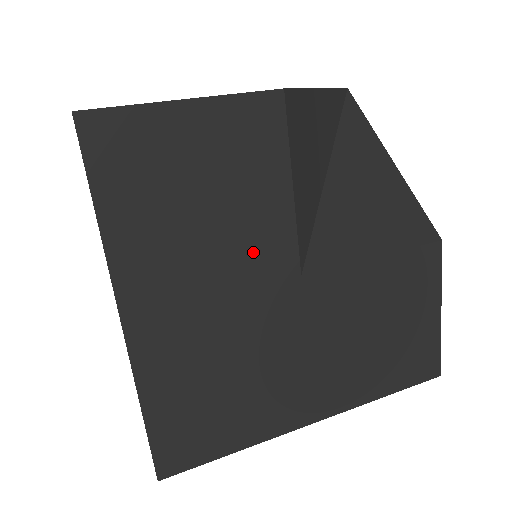
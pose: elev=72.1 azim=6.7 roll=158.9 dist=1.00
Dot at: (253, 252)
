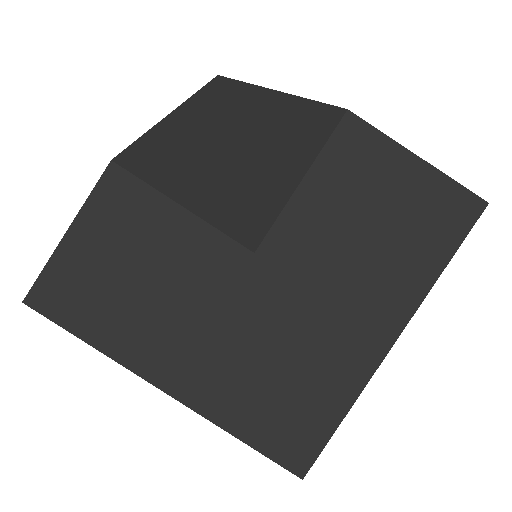
Dot at: (201, 272)
